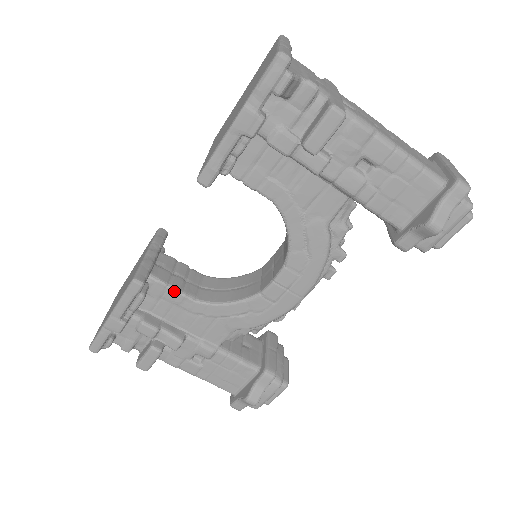
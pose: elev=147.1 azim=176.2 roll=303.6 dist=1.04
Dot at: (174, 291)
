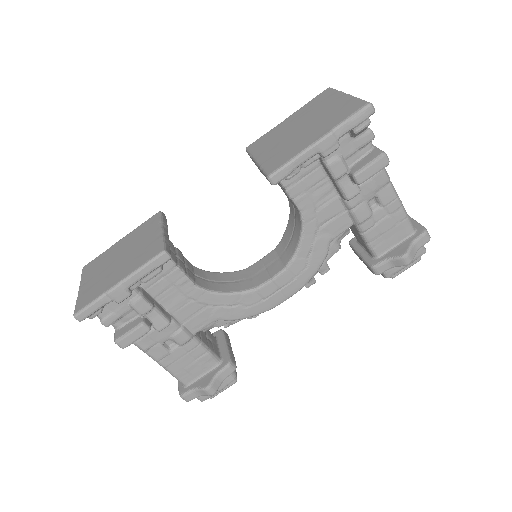
Dot at: (180, 272)
